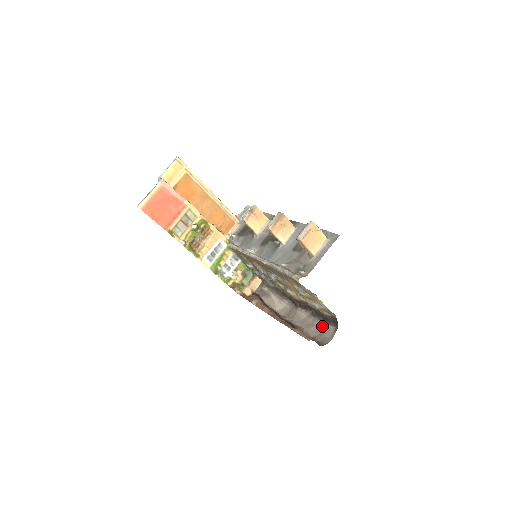
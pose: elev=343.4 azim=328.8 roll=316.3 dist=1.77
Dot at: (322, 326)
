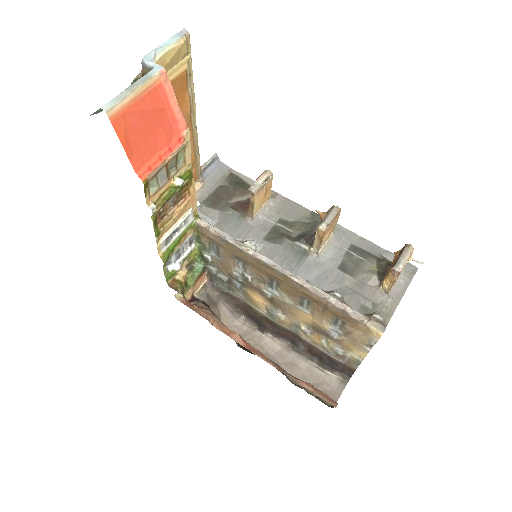
Dot at: (316, 371)
